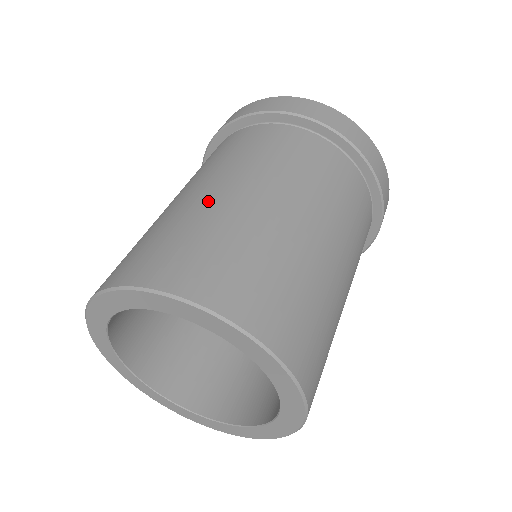
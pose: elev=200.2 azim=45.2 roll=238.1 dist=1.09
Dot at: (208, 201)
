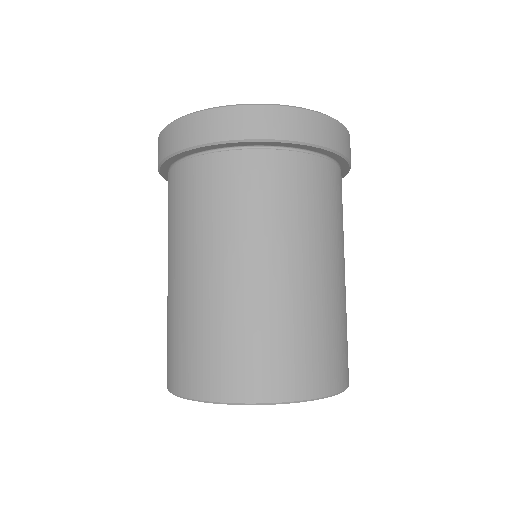
Dot at: (291, 291)
